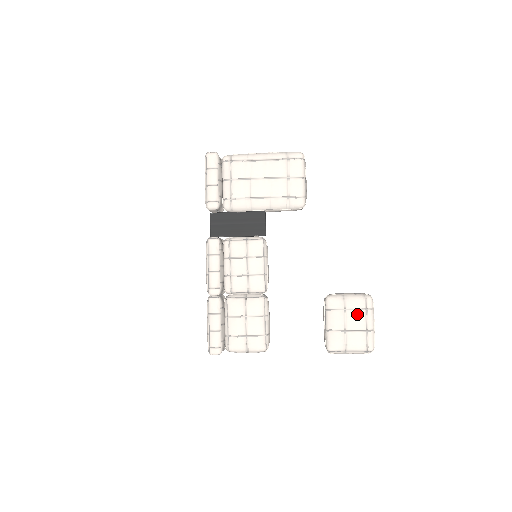
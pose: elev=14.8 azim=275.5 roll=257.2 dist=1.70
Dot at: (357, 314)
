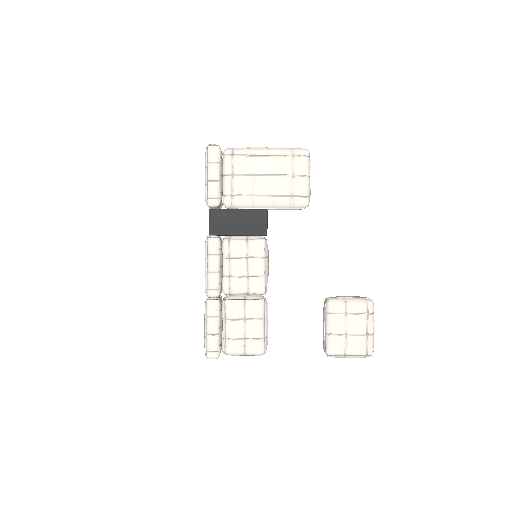
Dot at: (358, 318)
